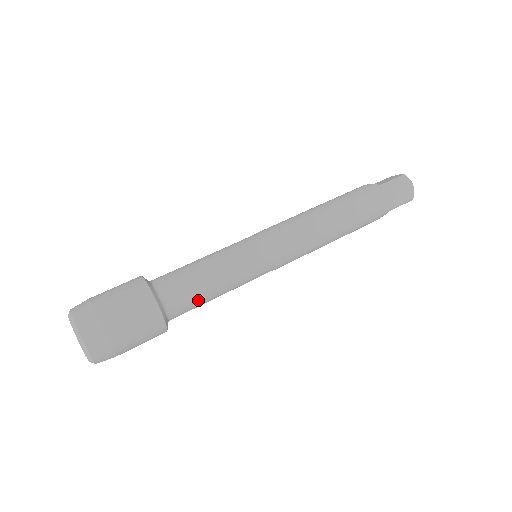
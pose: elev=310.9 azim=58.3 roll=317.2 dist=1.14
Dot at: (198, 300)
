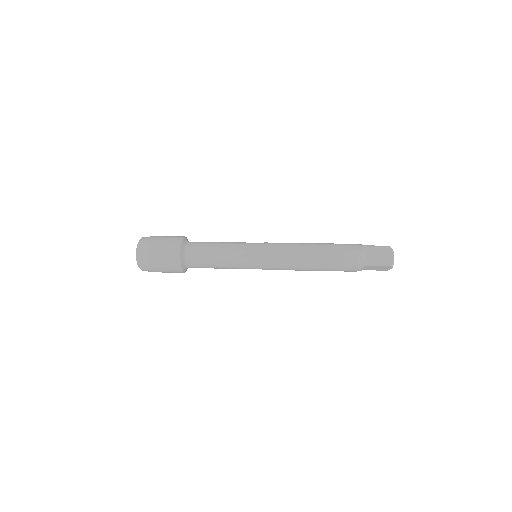
Dot at: (205, 259)
